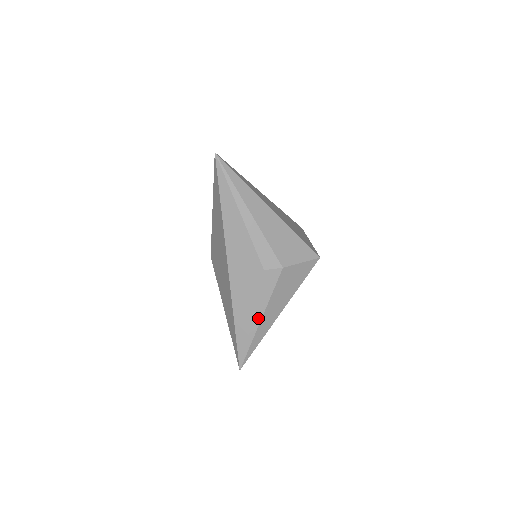
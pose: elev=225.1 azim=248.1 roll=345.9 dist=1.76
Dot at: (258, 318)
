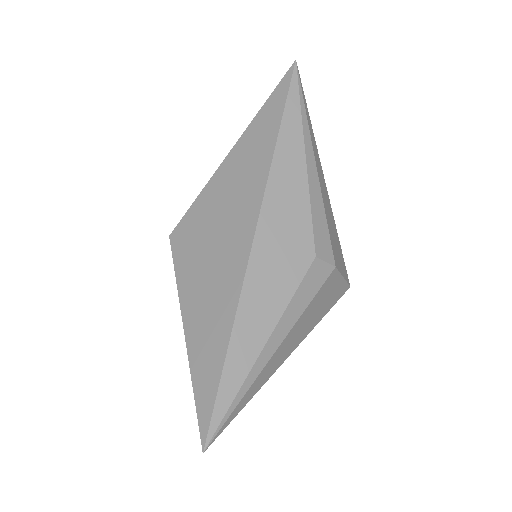
Dot at: (275, 343)
